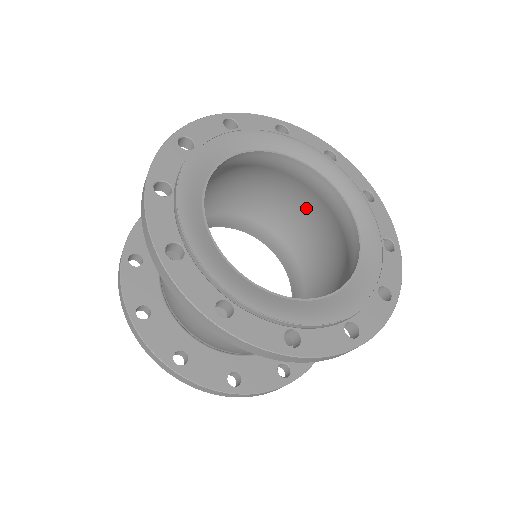
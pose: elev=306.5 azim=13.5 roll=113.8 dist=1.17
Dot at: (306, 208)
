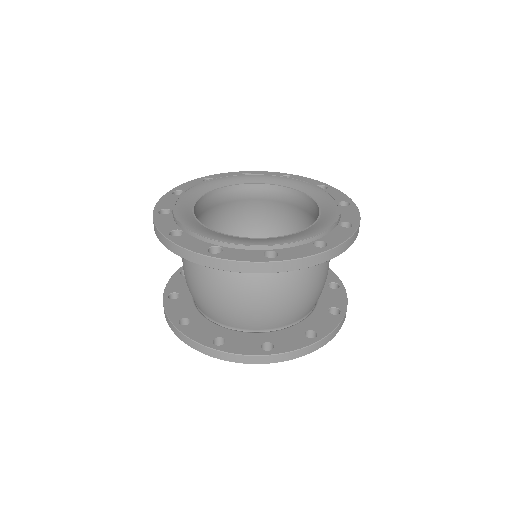
Dot at: (258, 217)
